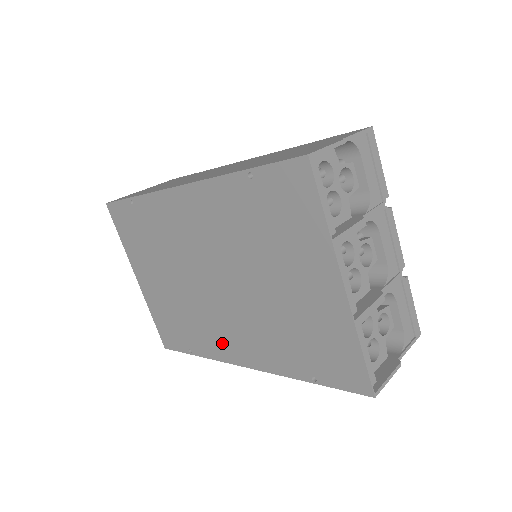
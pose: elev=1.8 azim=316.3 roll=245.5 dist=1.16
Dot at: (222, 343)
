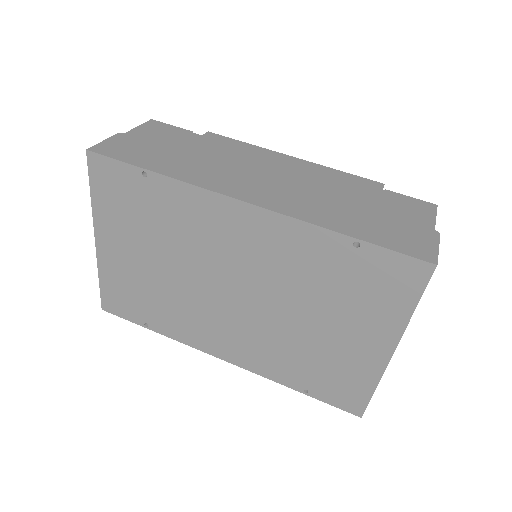
Dot at: (204, 336)
